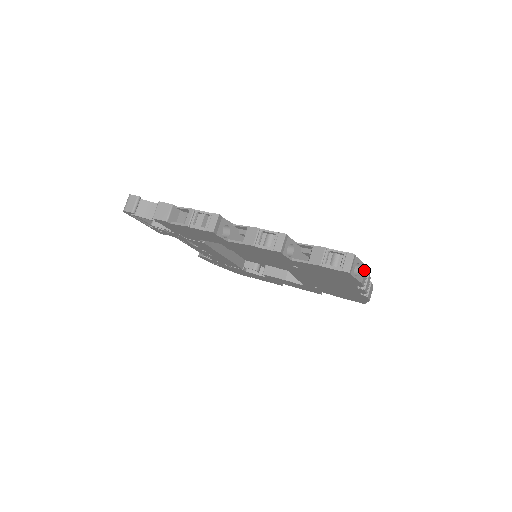
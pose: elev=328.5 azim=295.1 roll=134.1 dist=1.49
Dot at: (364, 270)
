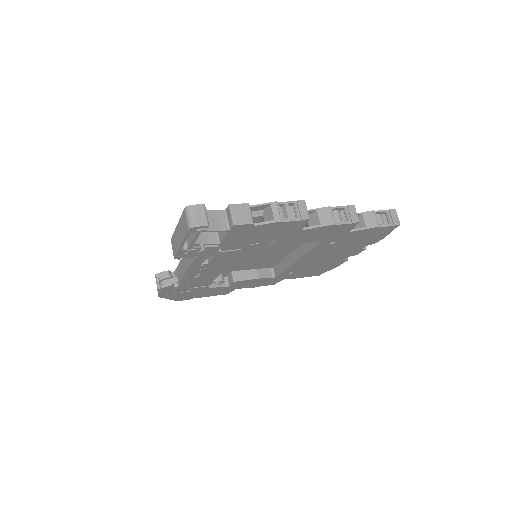
Dot at: occluded
